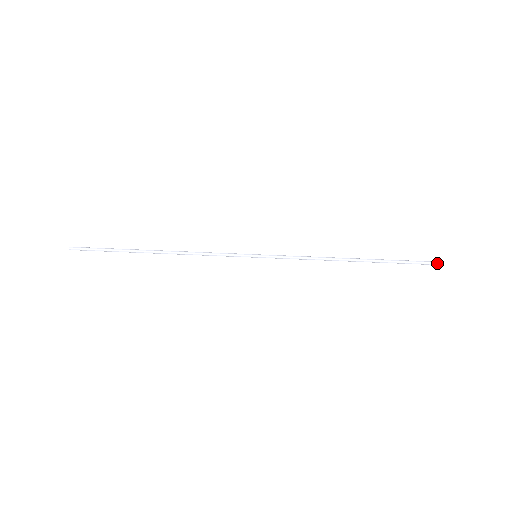
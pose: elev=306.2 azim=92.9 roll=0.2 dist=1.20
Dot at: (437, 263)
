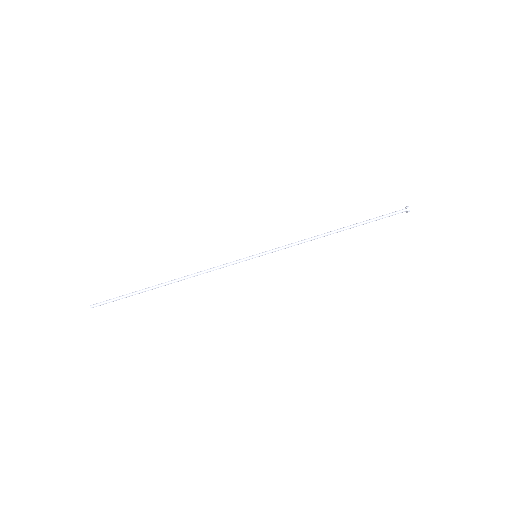
Dot at: (408, 208)
